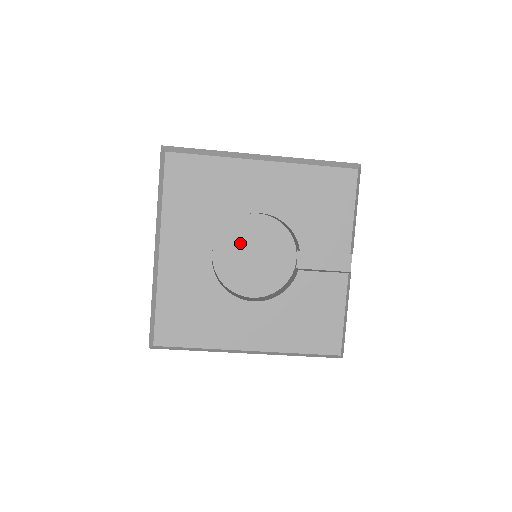
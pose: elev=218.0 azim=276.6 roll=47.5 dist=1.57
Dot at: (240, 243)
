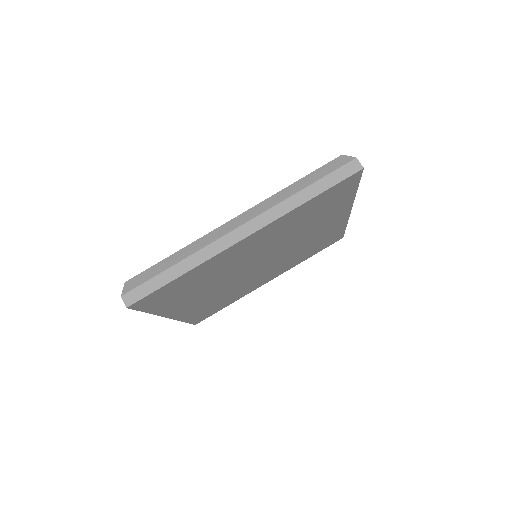
Dot at: occluded
